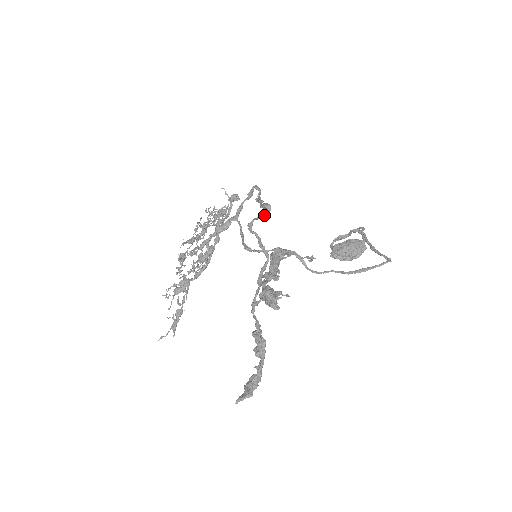
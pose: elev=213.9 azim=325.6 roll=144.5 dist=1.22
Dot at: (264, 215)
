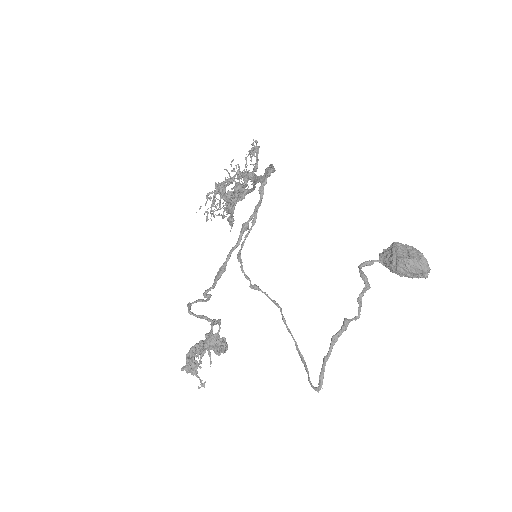
Dot at: (203, 301)
